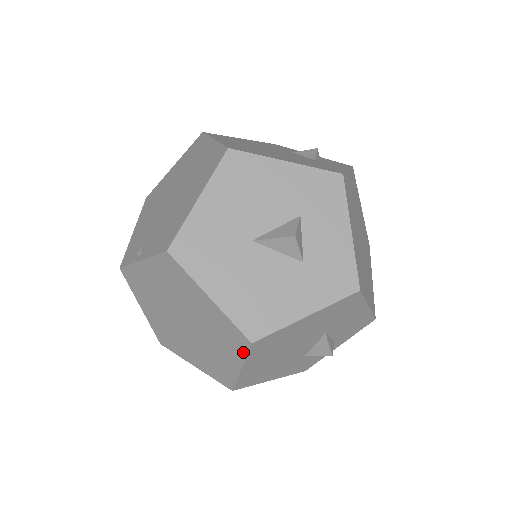
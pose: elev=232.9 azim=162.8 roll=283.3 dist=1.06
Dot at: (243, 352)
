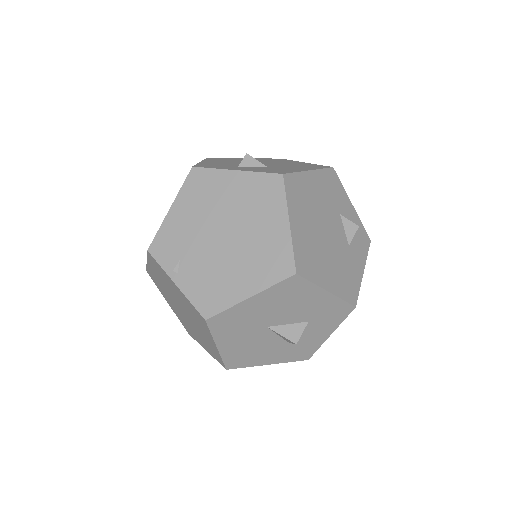
Dot at: (216, 359)
